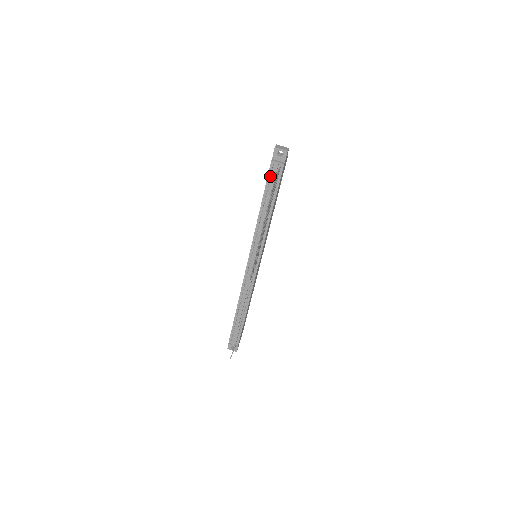
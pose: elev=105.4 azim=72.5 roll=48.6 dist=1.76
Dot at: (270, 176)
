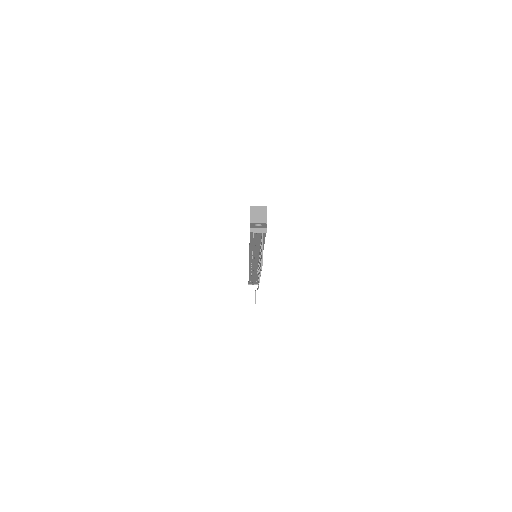
Dot at: (252, 236)
